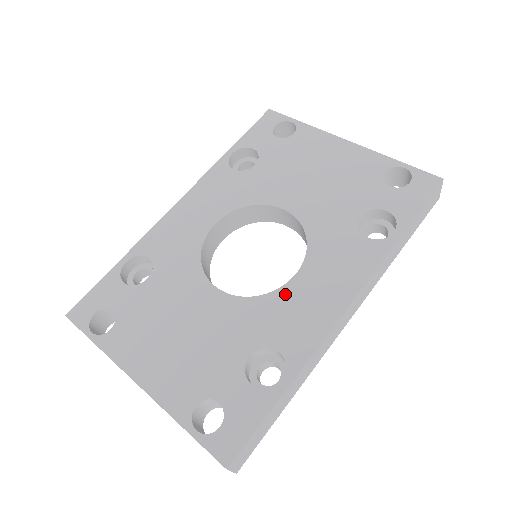
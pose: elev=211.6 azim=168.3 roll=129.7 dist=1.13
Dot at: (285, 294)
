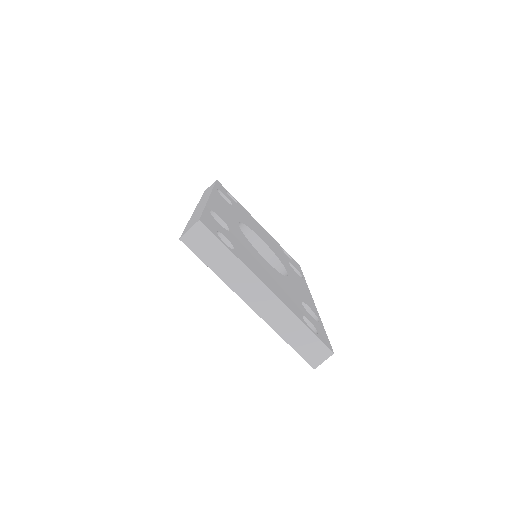
Dot at: (291, 281)
